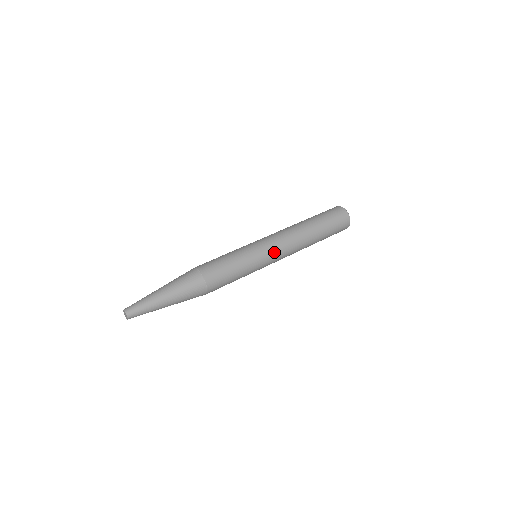
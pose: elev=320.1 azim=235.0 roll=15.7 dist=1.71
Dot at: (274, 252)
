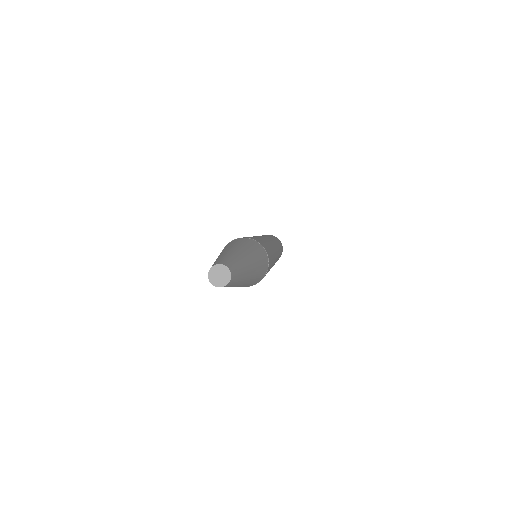
Dot at: (276, 258)
